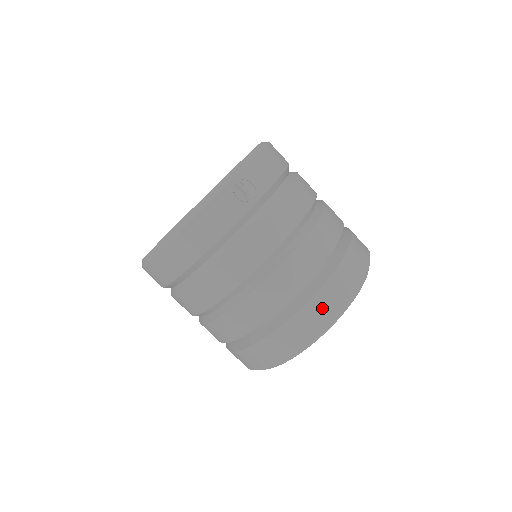
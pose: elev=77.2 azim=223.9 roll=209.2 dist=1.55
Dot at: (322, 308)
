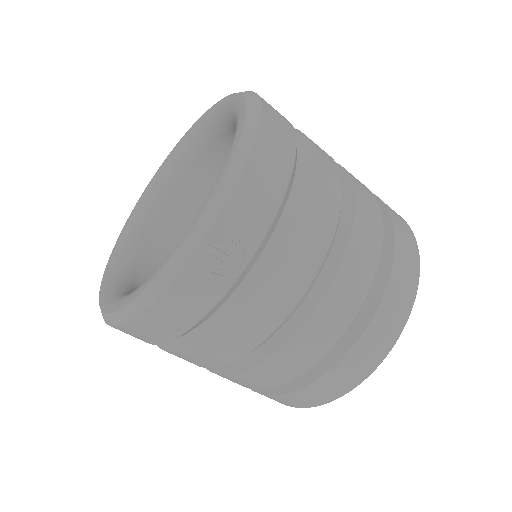
Dot at: (350, 372)
